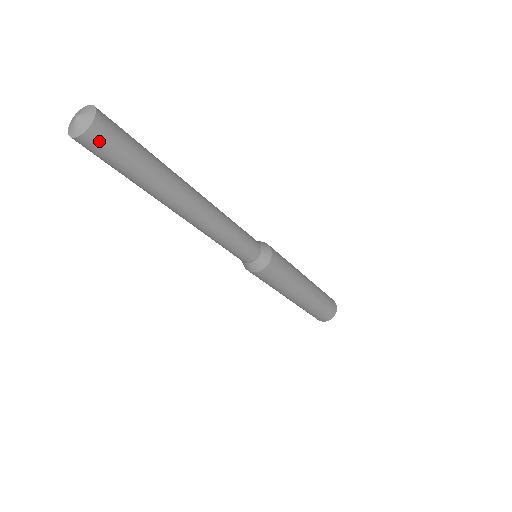
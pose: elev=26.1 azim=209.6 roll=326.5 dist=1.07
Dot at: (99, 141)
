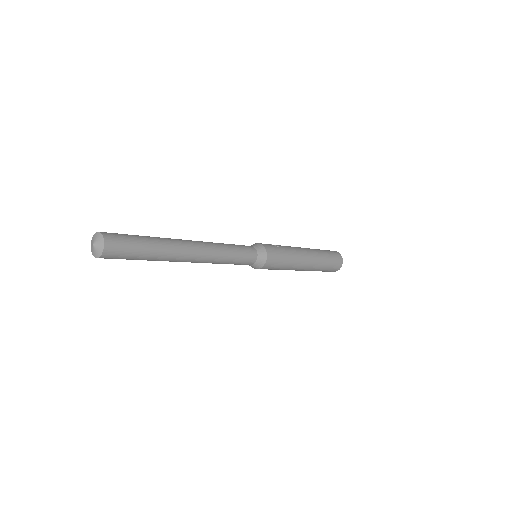
Dot at: (112, 255)
